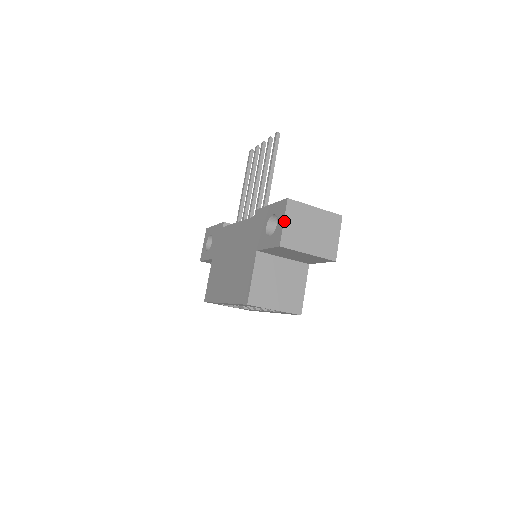
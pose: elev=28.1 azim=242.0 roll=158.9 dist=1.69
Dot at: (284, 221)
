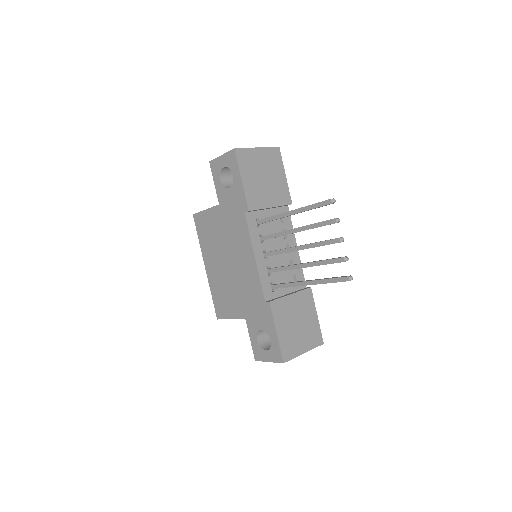
Dot at: occluded
